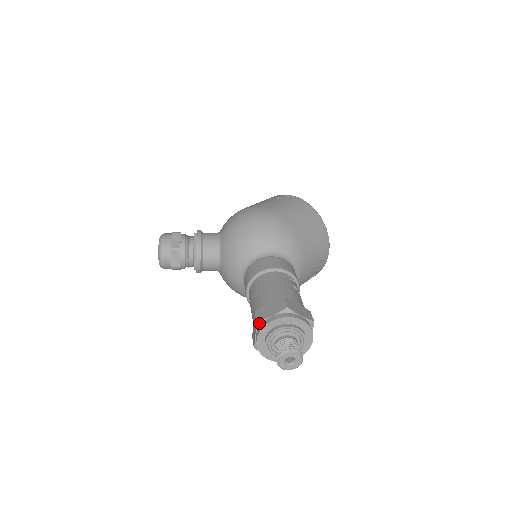
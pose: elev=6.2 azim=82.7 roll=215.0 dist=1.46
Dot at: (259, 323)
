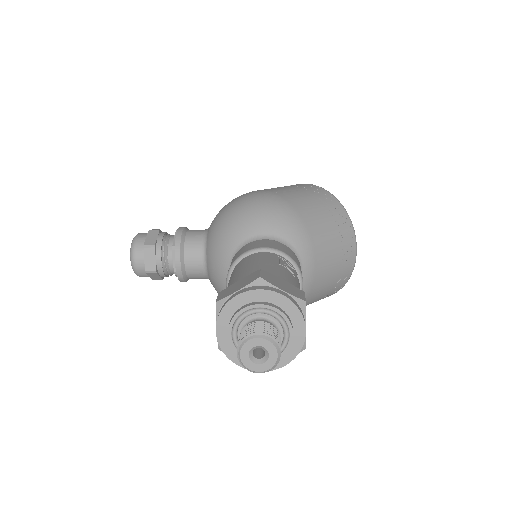
Dot at: (219, 304)
